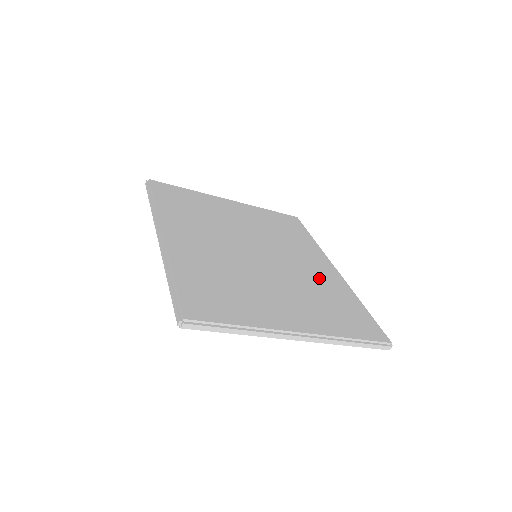
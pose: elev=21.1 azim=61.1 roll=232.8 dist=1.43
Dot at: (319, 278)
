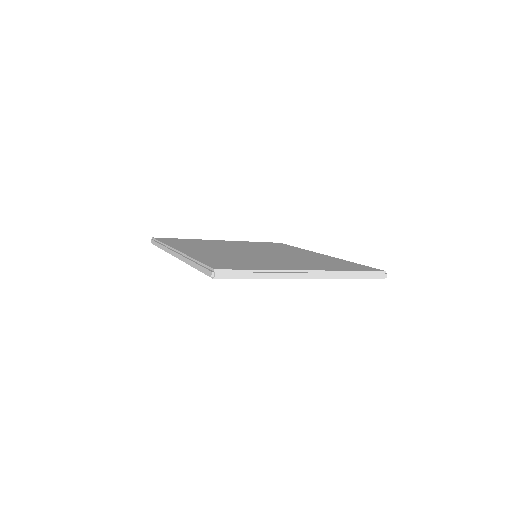
Dot at: (312, 257)
